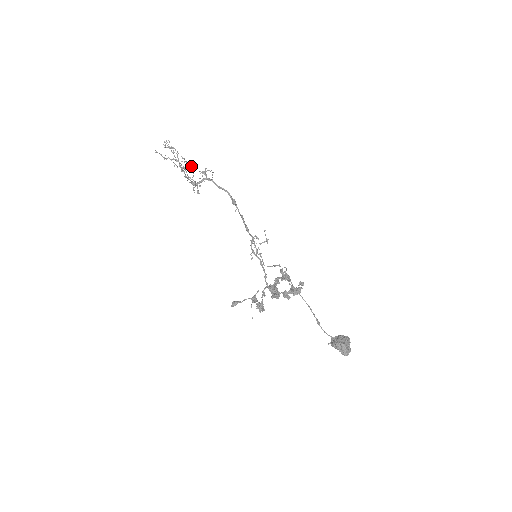
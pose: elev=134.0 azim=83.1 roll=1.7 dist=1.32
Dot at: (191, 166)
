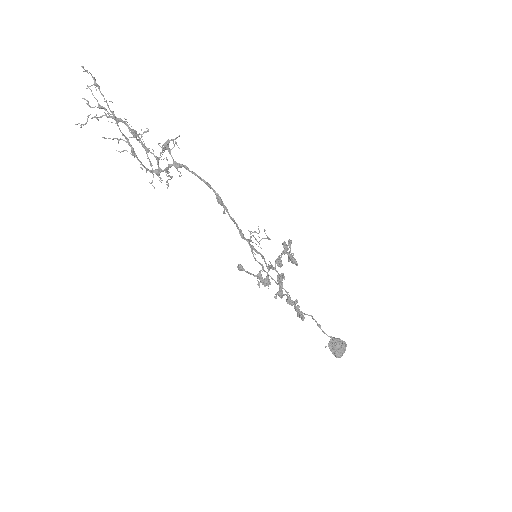
Dot at: (143, 147)
